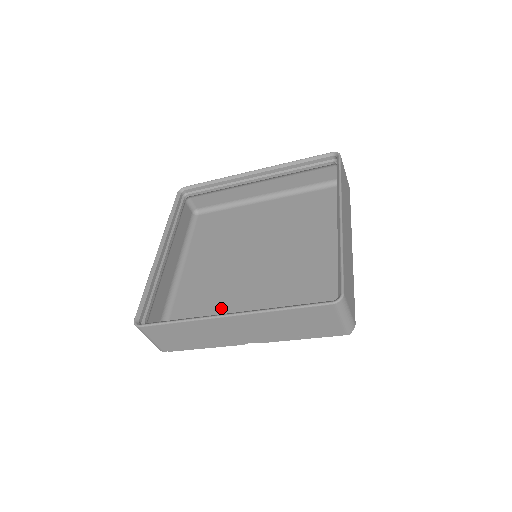
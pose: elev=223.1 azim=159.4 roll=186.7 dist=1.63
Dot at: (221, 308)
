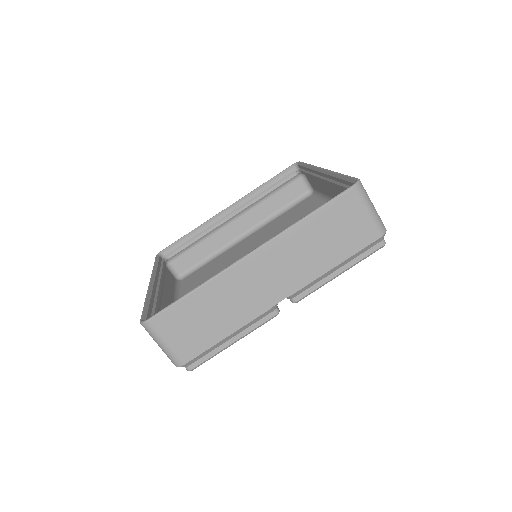
Dot at: occluded
